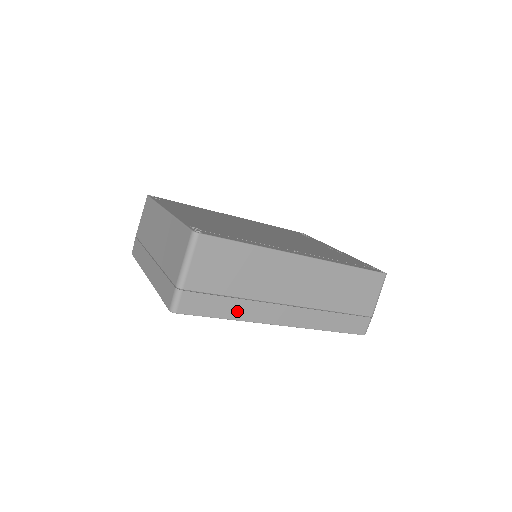
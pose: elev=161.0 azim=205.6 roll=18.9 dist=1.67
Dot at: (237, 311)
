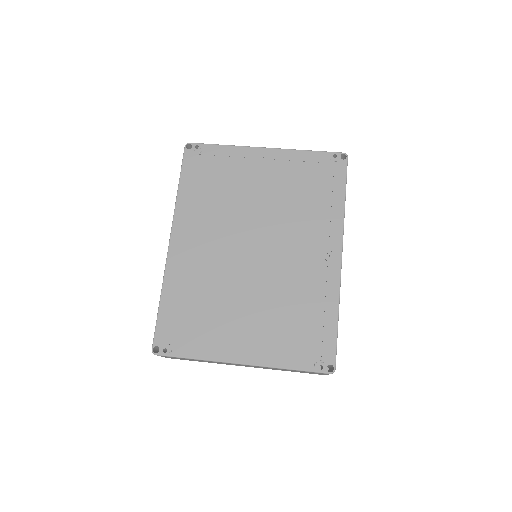
Dot at: occluded
